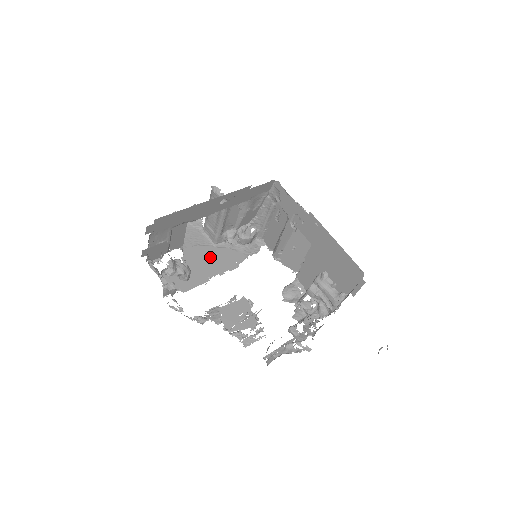
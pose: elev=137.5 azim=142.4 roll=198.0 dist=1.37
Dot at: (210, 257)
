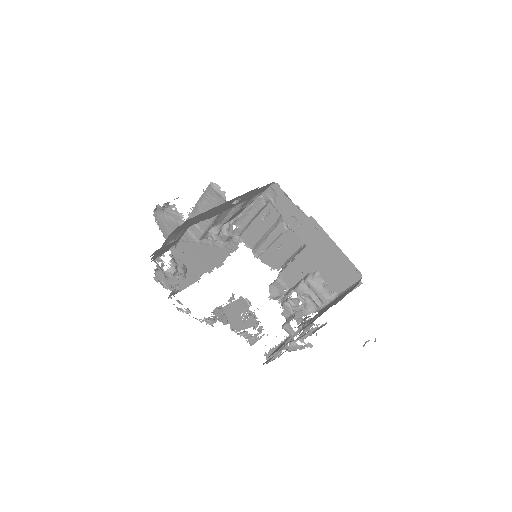
Dot at: (196, 254)
